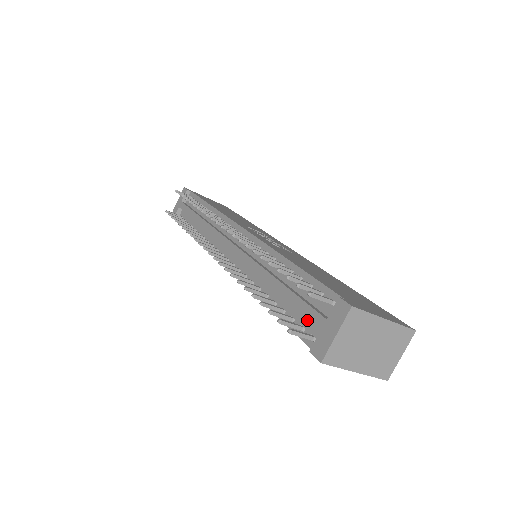
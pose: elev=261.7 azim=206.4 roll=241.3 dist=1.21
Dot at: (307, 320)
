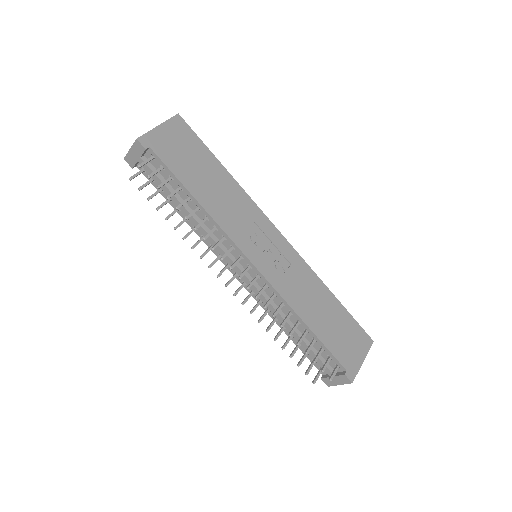
Dot at: occluded
